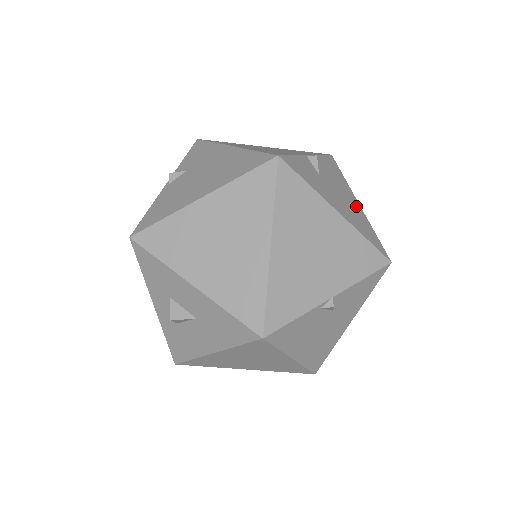
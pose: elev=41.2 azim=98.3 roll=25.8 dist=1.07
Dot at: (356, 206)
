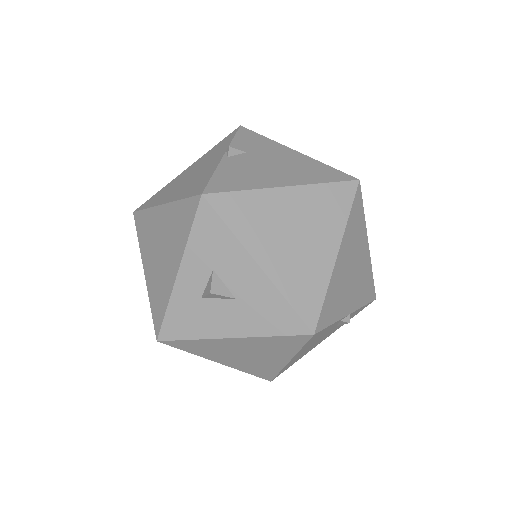
Dot at: occluded
